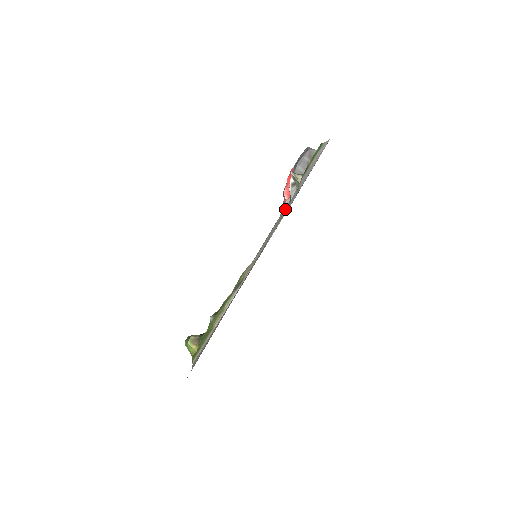
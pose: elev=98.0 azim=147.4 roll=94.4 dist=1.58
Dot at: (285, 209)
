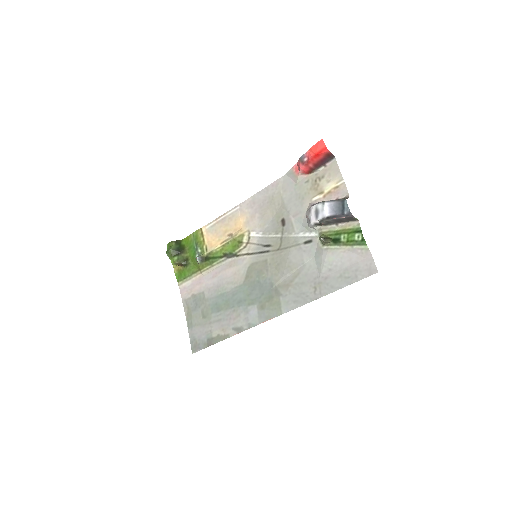
Dot at: (296, 204)
